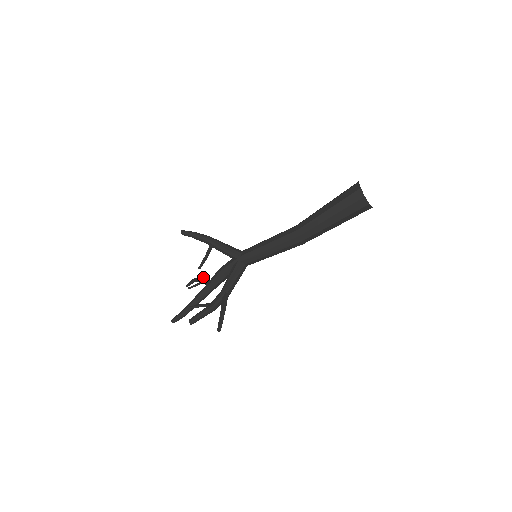
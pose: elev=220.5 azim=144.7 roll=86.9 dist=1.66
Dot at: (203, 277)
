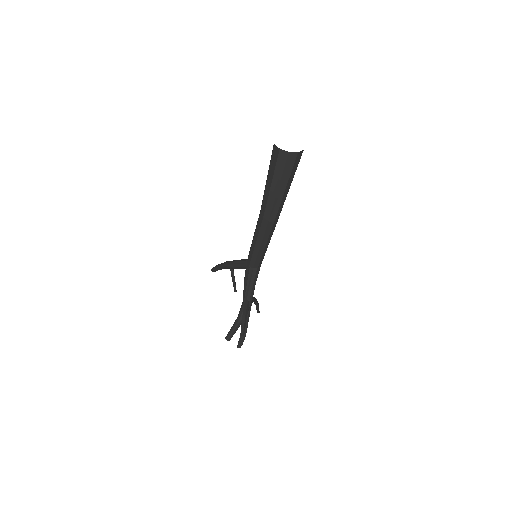
Dot at: occluded
